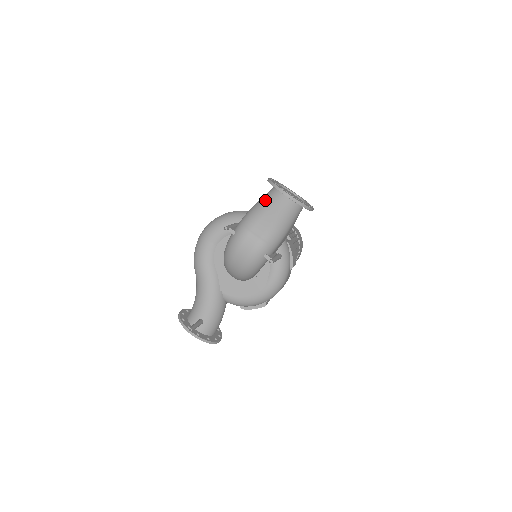
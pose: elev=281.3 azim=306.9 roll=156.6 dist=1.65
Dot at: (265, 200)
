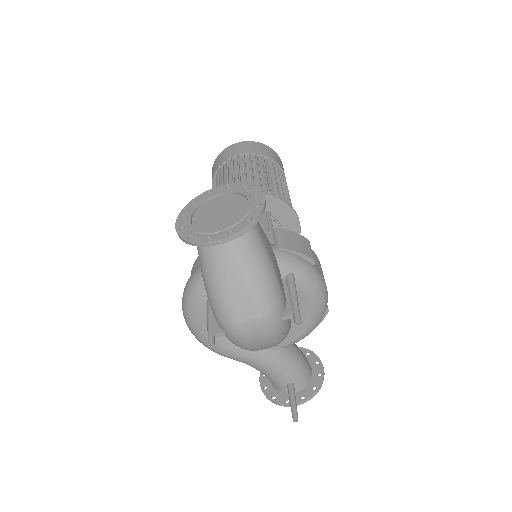
Dot at: (207, 266)
